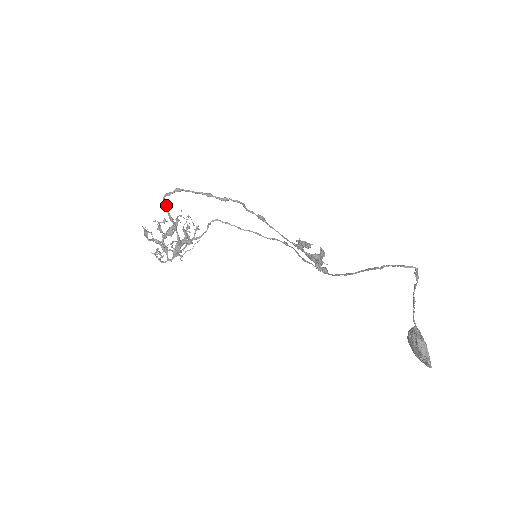
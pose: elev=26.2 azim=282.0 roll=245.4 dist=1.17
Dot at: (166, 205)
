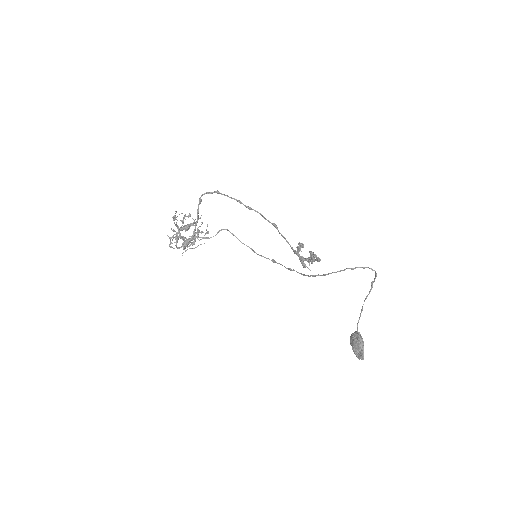
Dot at: (201, 201)
